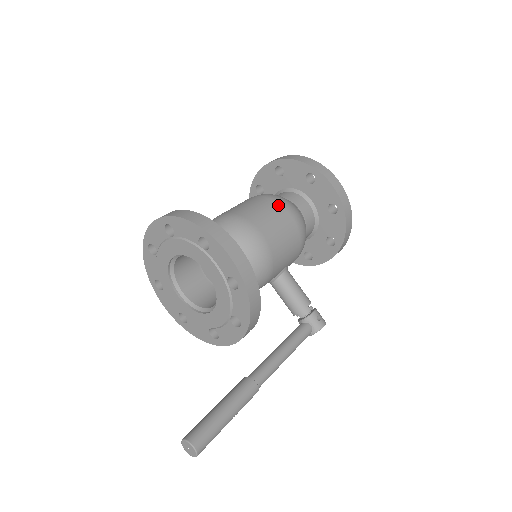
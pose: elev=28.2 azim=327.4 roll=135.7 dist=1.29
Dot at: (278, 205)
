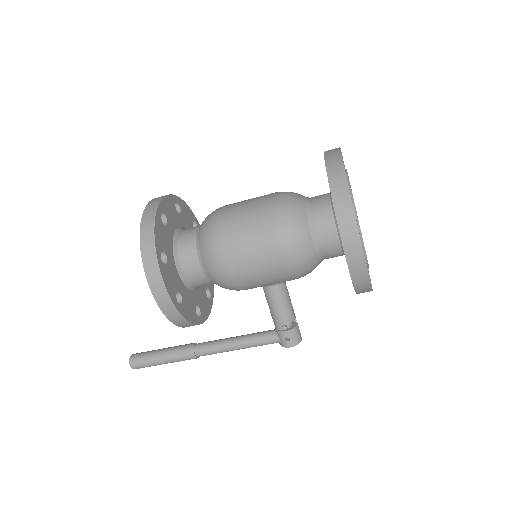
Dot at: (272, 234)
